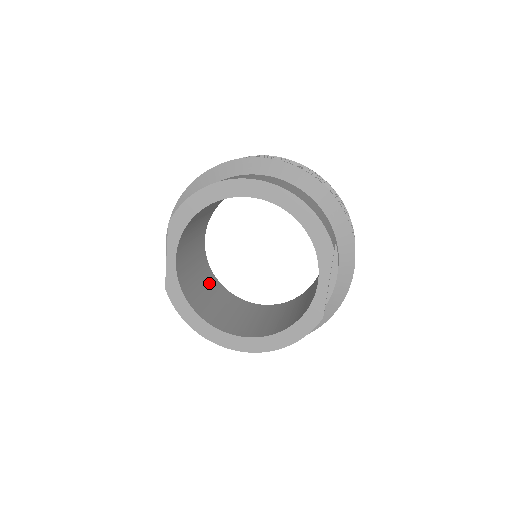
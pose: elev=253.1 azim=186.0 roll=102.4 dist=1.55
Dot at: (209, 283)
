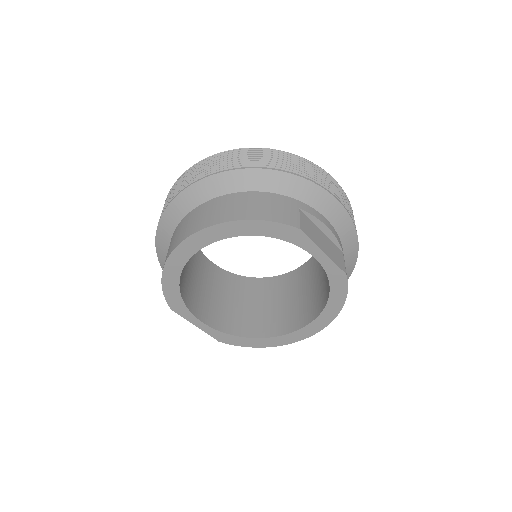
Dot at: (248, 292)
